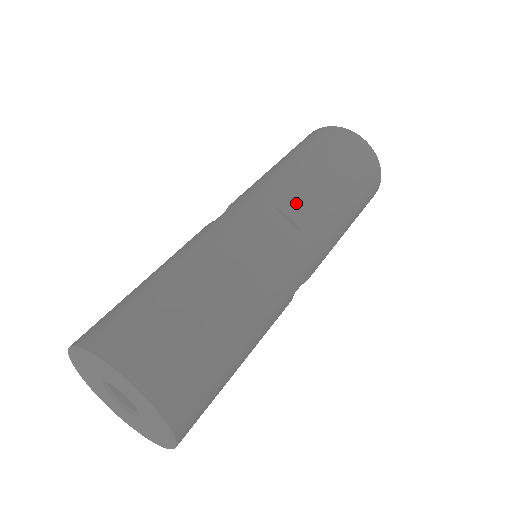
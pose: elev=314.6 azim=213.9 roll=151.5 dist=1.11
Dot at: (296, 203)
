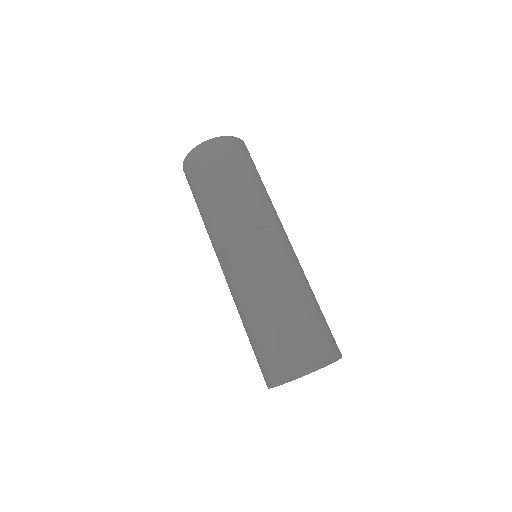
Dot at: (252, 217)
